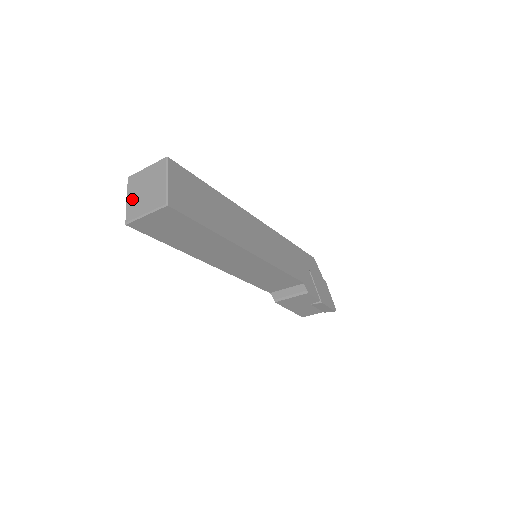
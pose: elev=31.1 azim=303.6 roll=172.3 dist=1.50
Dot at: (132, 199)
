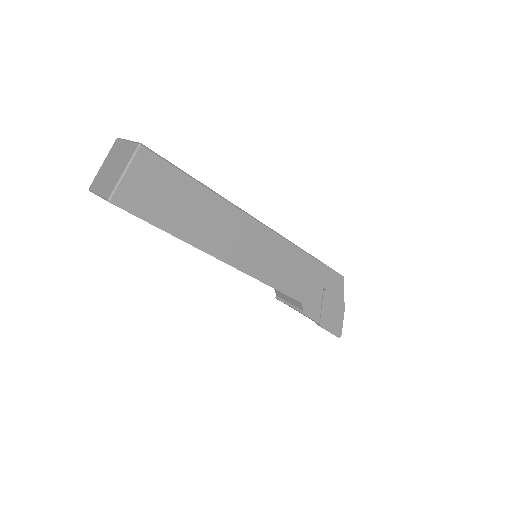
Dot at: (104, 167)
